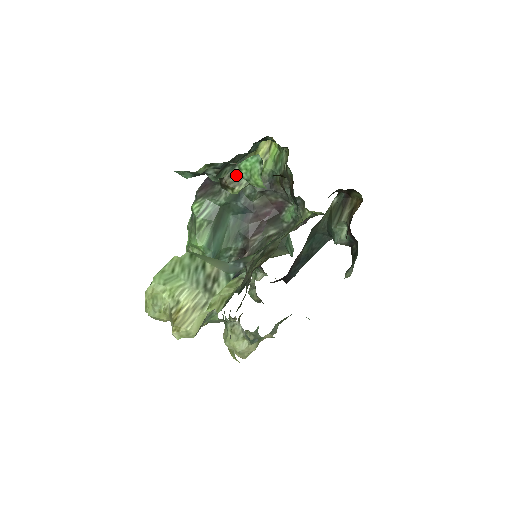
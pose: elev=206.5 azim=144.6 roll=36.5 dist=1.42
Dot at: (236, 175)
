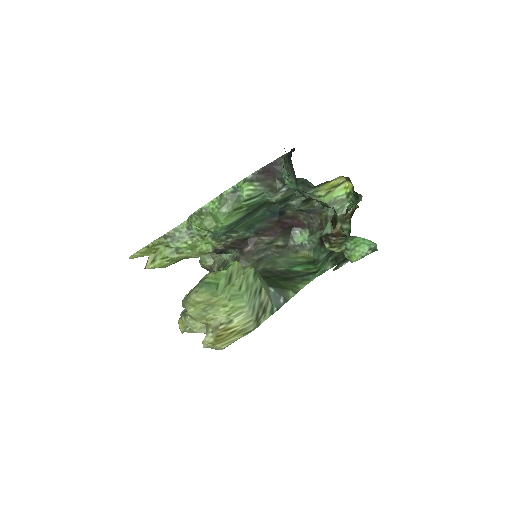
Dot at: (345, 240)
